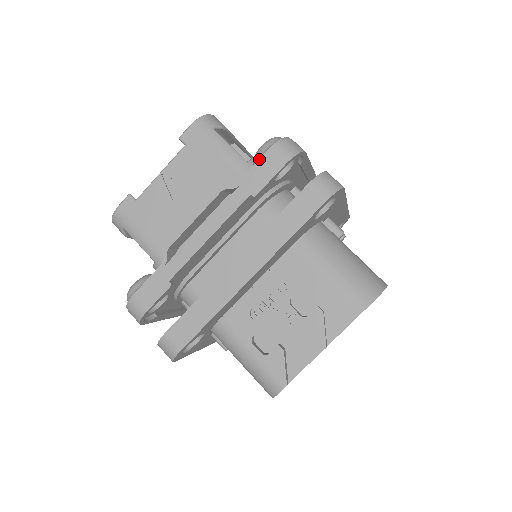
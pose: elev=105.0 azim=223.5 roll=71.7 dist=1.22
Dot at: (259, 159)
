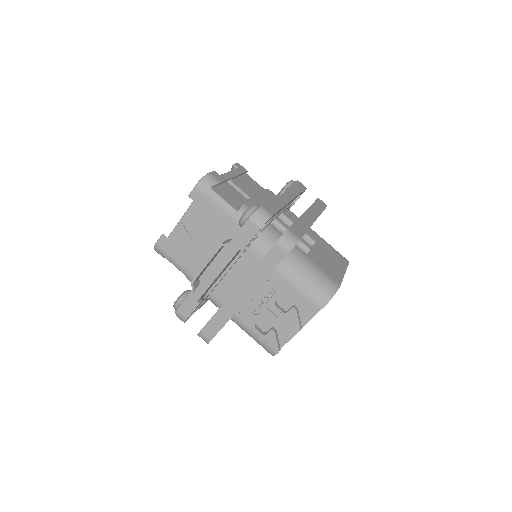
Dot at: (242, 227)
